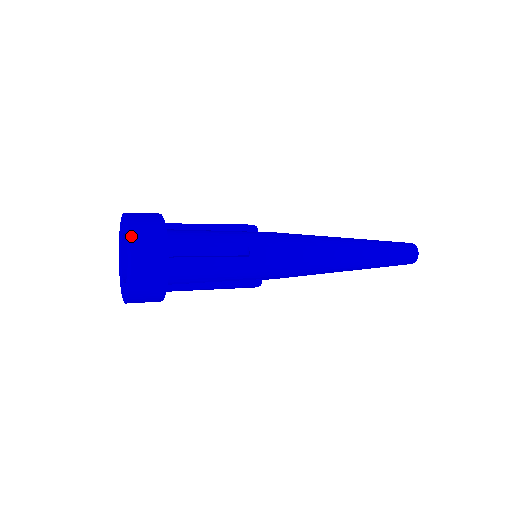
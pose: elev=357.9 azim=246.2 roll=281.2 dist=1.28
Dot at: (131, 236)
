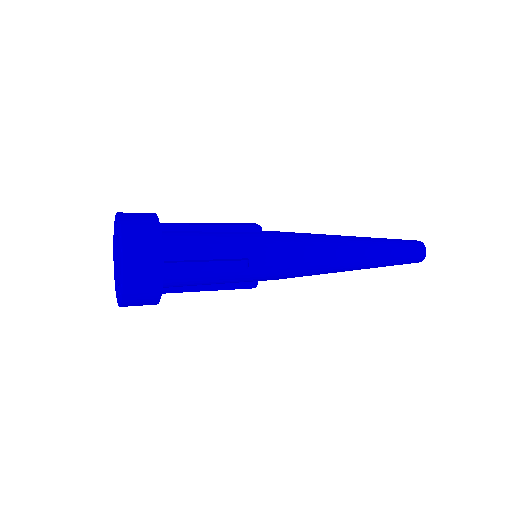
Dot at: (124, 256)
